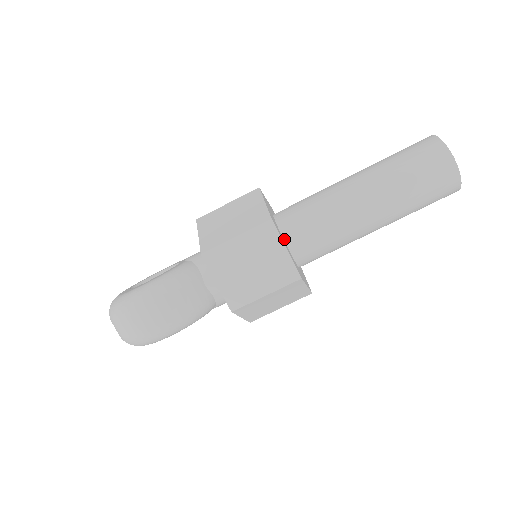
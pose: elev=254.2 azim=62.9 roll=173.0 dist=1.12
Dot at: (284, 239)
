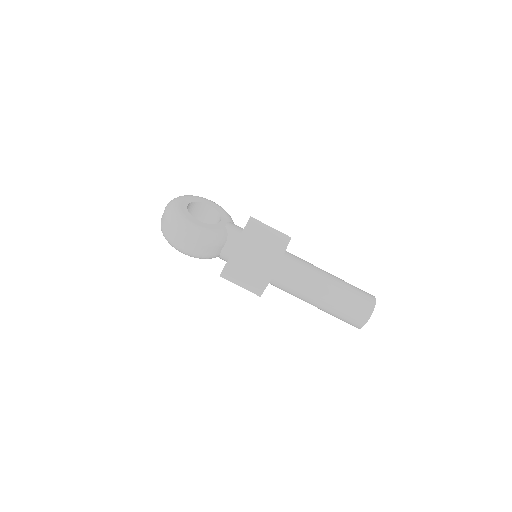
Dot at: occluded
